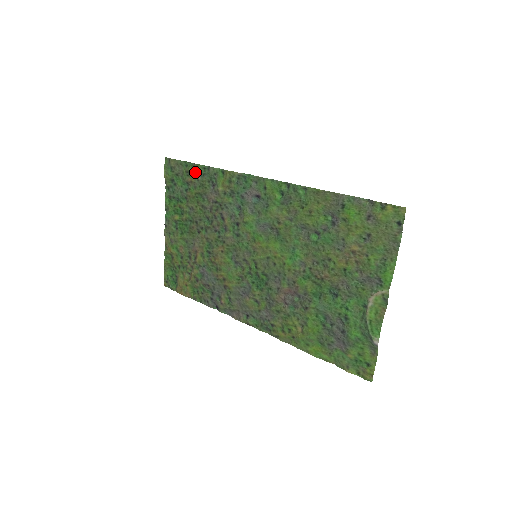
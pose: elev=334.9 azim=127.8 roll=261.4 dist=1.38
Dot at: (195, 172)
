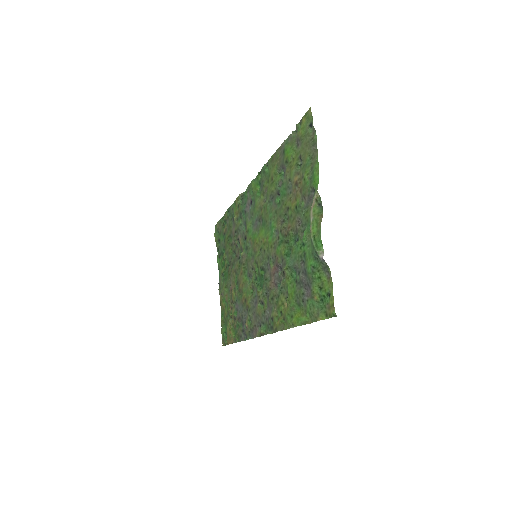
Dot at: (226, 220)
